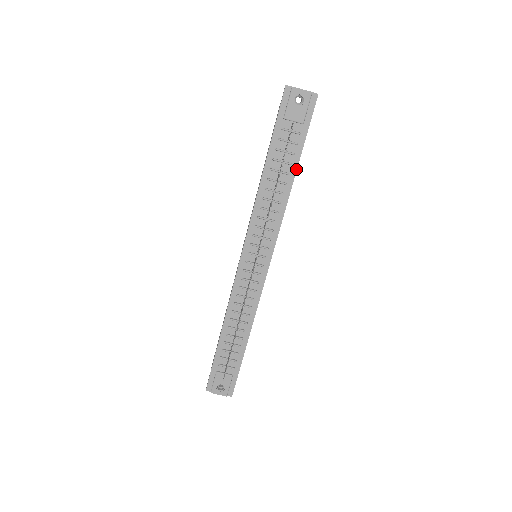
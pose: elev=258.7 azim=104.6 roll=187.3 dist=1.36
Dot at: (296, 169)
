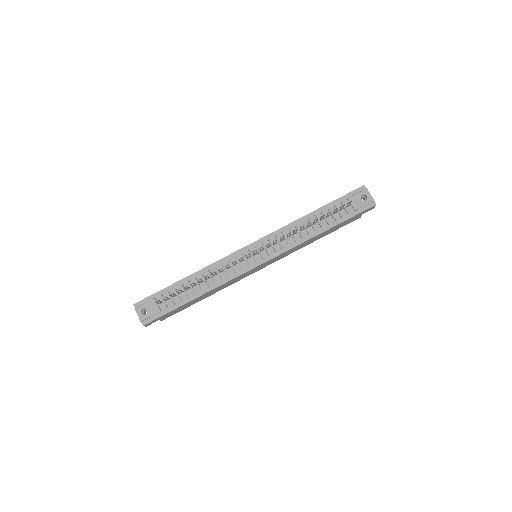
Dot at: (328, 229)
